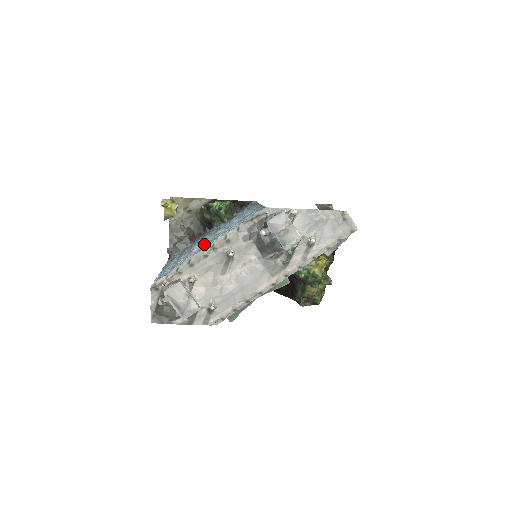
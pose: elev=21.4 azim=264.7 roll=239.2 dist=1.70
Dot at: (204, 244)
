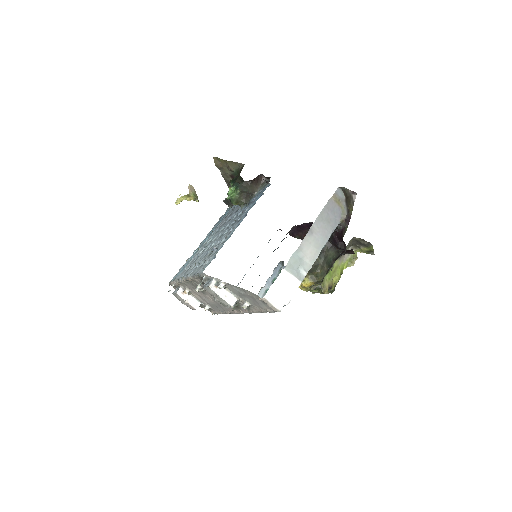
Dot at: (202, 253)
